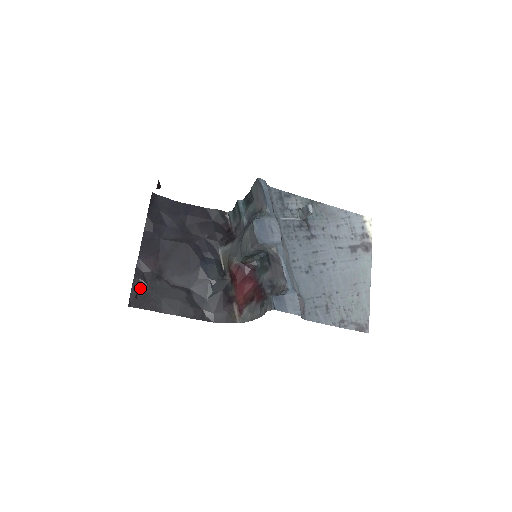
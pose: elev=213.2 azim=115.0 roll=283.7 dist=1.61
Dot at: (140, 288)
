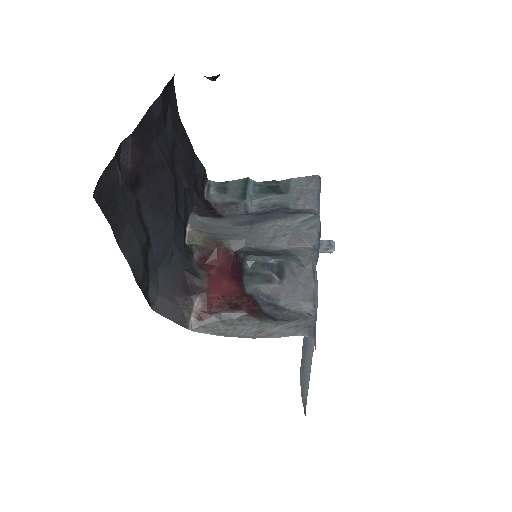
Dot at: (113, 180)
